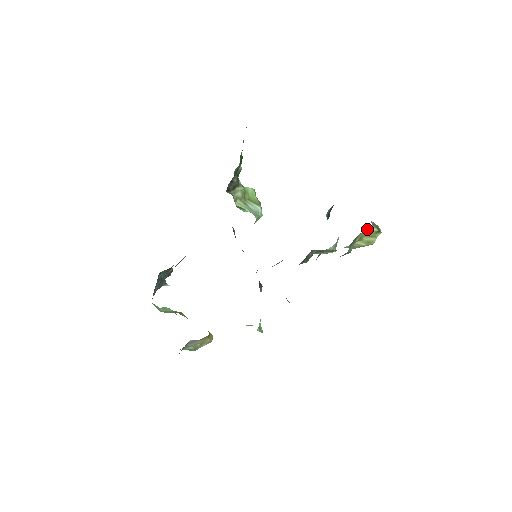
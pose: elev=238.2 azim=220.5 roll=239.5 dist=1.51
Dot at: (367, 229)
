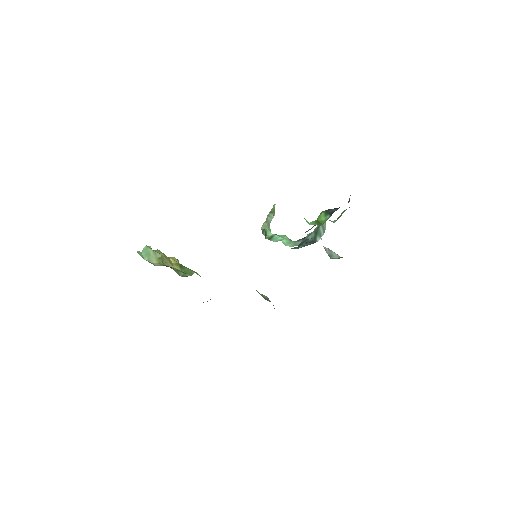
Dot at: occluded
